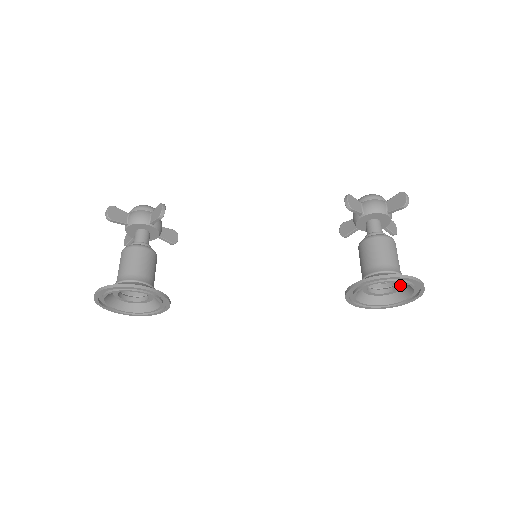
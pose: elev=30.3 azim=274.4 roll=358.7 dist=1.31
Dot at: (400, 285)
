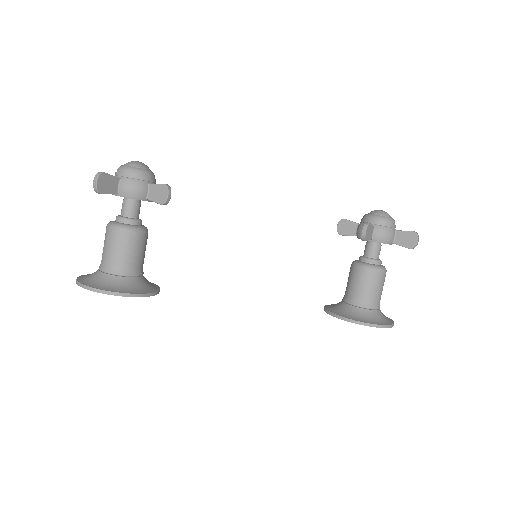
Dot at: occluded
